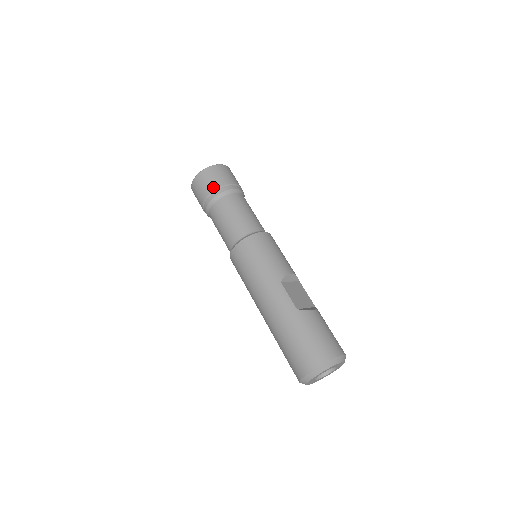
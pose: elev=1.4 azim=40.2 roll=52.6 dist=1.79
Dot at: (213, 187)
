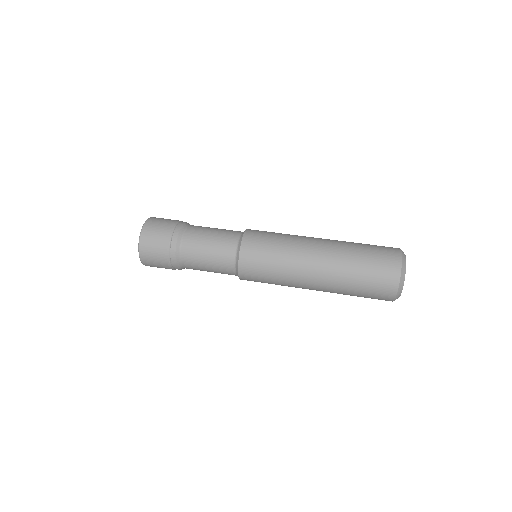
Dot at: (174, 221)
